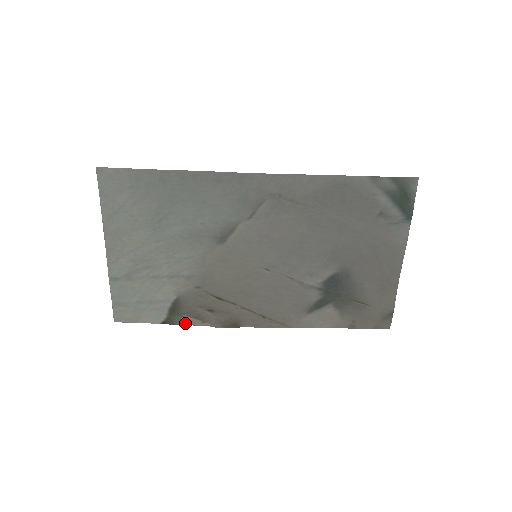
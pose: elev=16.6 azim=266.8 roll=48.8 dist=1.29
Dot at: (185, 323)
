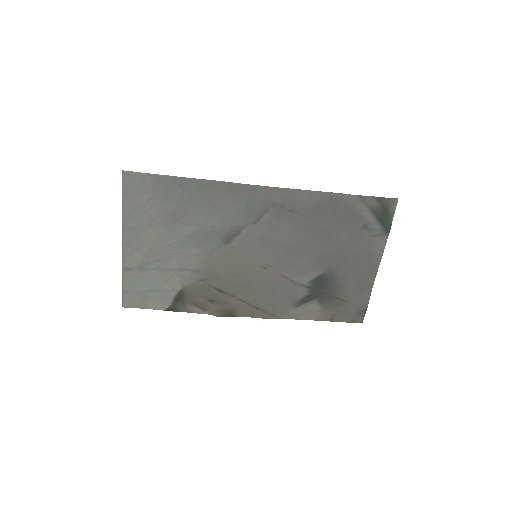
Dot at: (187, 311)
